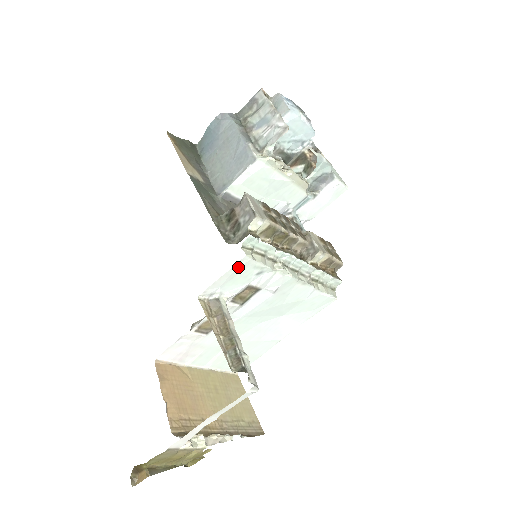
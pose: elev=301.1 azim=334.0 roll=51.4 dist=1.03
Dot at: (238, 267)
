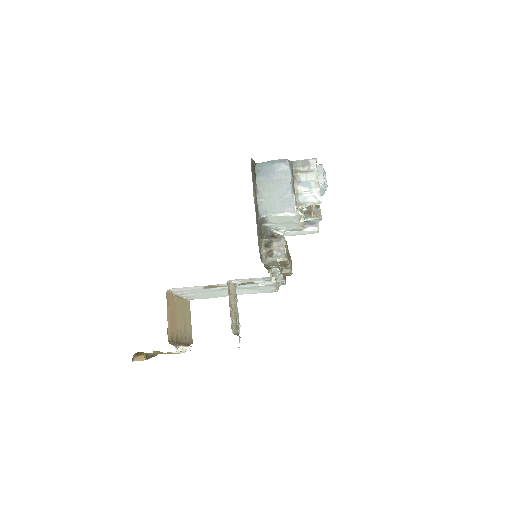
Dot at: (260, 278)
